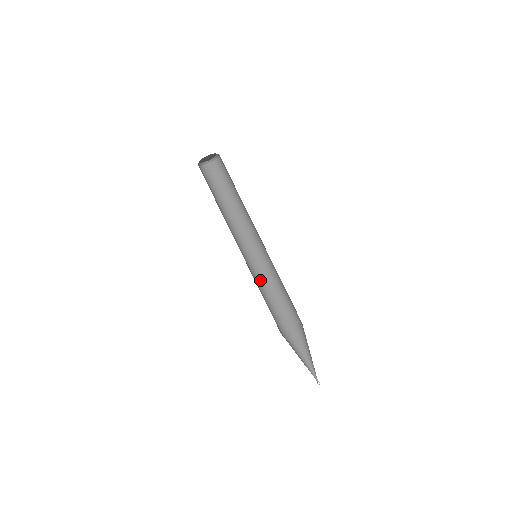
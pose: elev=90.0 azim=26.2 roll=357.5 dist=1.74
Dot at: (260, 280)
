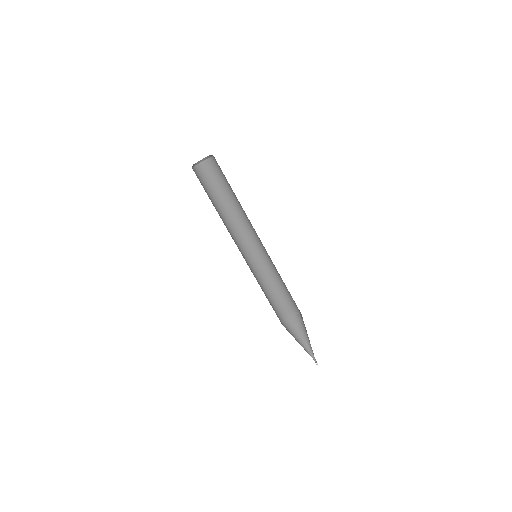
Dot at: (261, 275)
